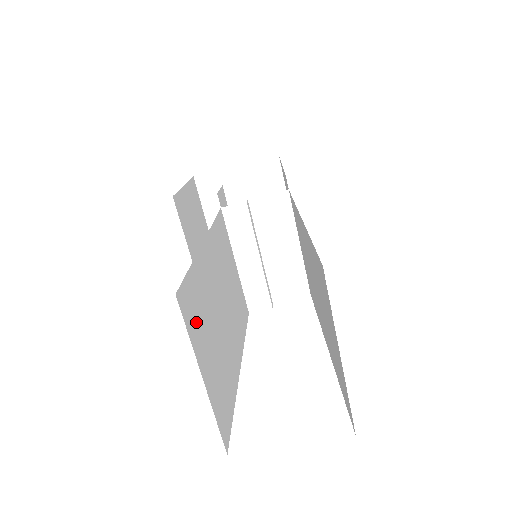
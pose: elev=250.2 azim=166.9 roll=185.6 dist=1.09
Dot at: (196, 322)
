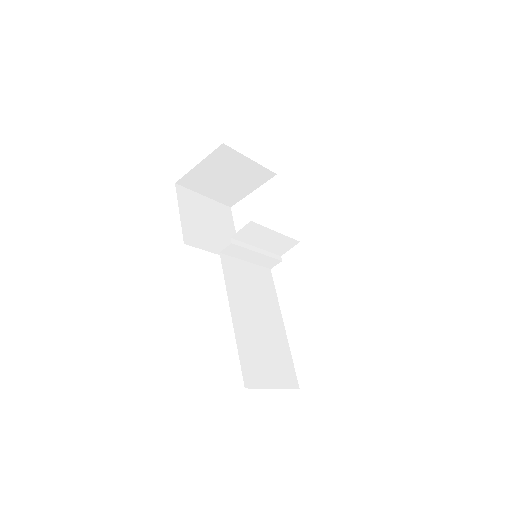
Dot at: (257, 373)
